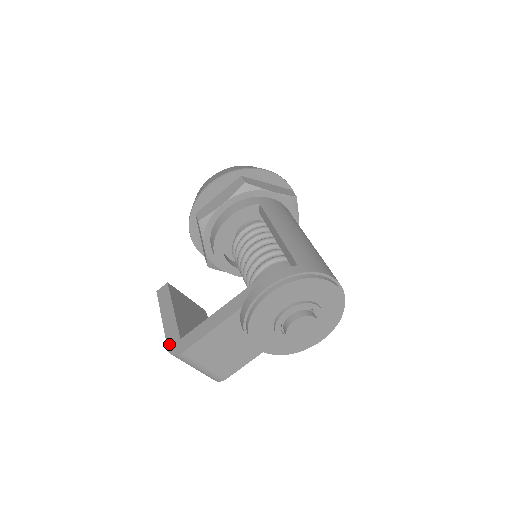
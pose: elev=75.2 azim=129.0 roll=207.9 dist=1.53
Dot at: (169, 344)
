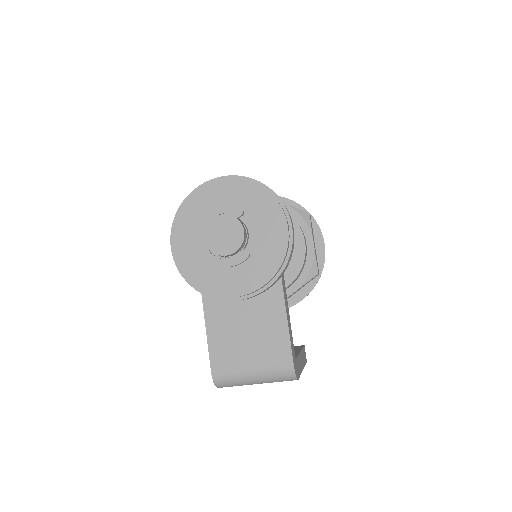
Dot at: occluded
